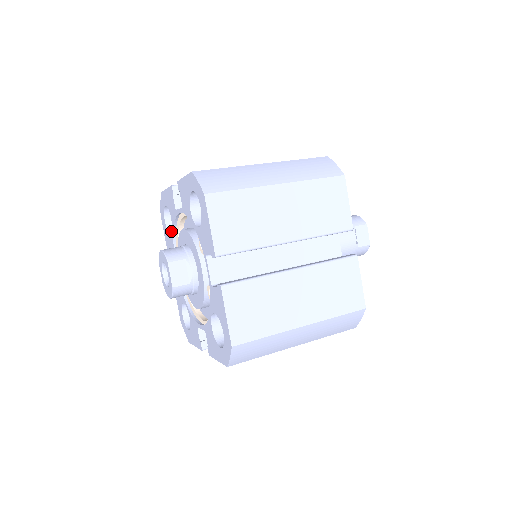
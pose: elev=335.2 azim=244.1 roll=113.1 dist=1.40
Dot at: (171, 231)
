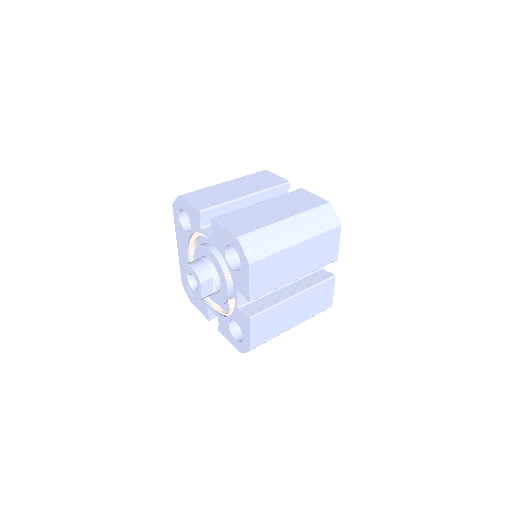
Dot at: (184, 226)
